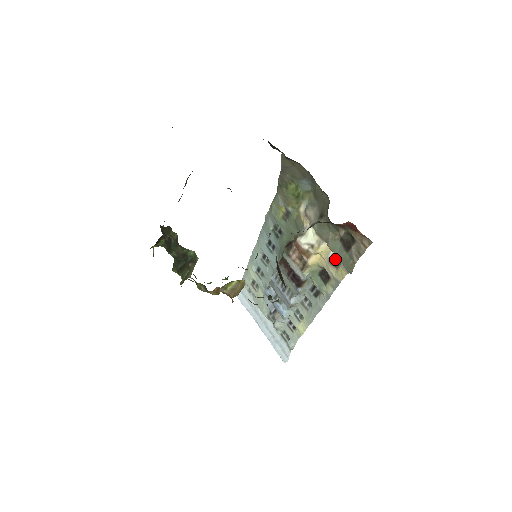
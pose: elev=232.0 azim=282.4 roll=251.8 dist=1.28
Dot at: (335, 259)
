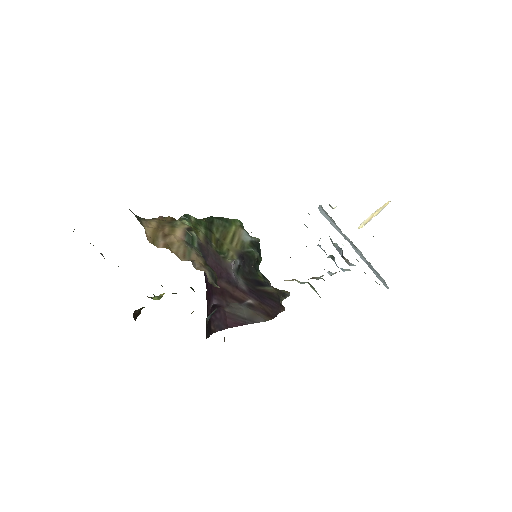
Dot at: occluded
